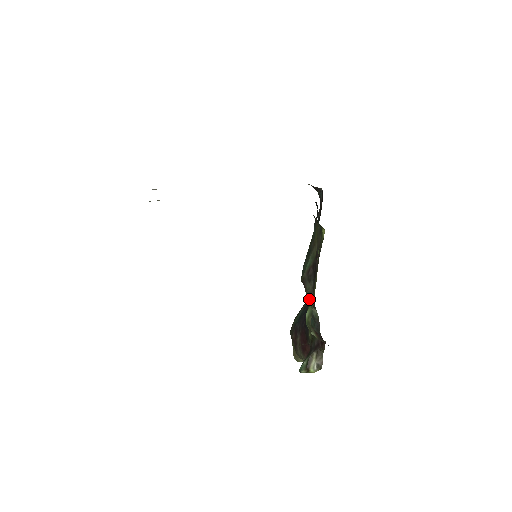
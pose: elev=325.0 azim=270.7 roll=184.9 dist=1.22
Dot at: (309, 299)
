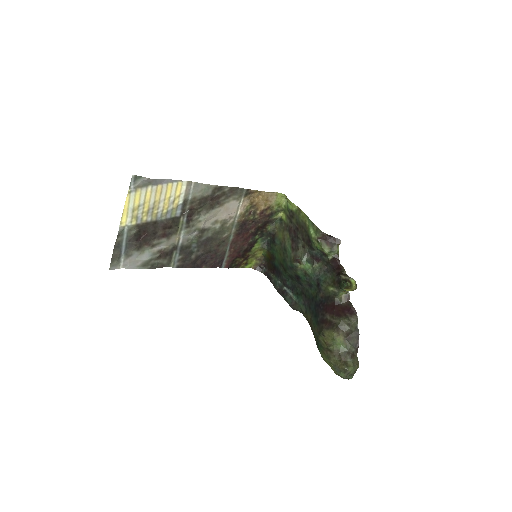
Dot at: (307, 266)
